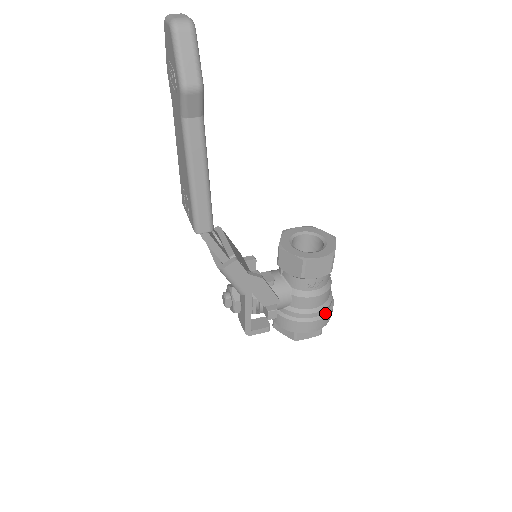
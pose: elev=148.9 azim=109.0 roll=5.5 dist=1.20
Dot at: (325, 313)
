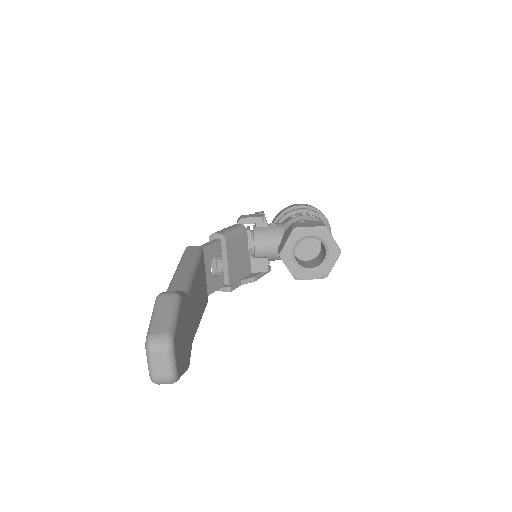
Dot at: occluded
